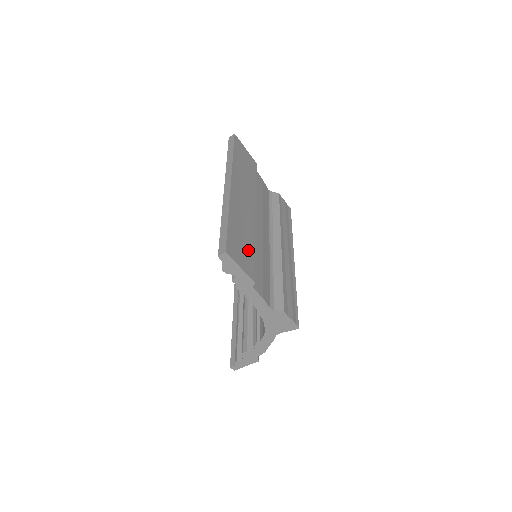
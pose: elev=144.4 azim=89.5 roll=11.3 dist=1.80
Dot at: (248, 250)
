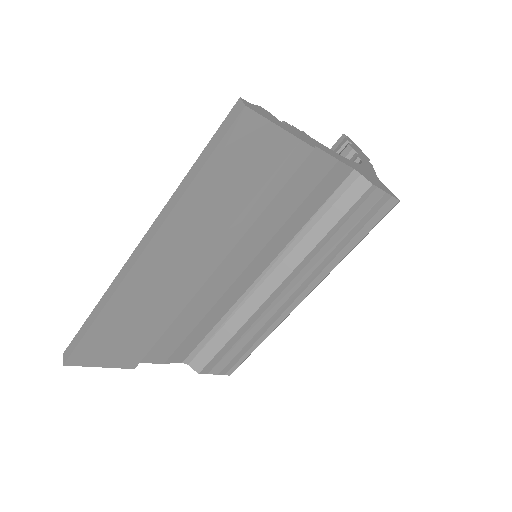
Dot at: (140, 338)
